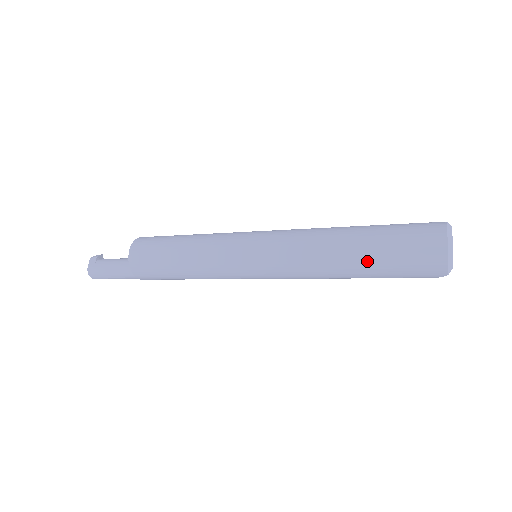
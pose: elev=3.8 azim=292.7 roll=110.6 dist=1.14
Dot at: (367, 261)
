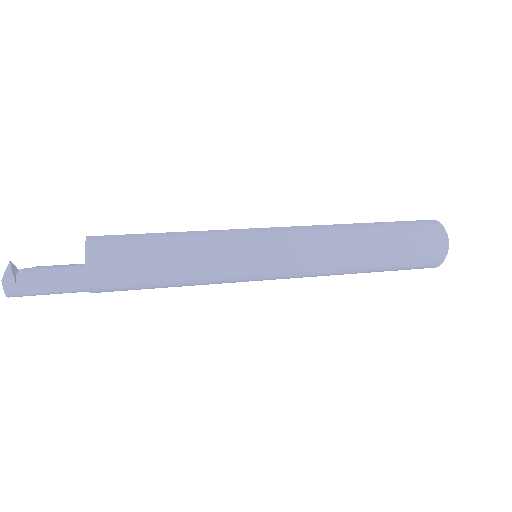
Dot at: (378, 271)
